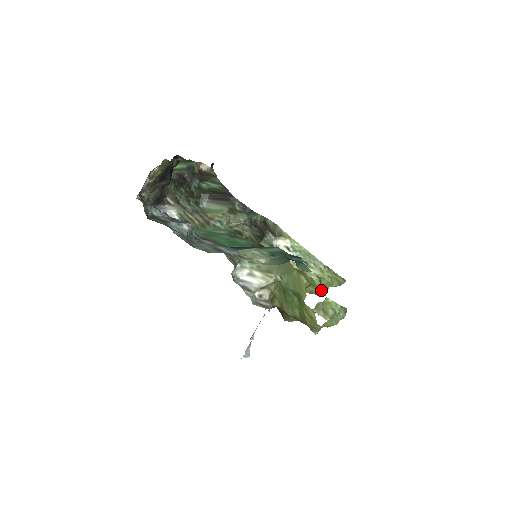
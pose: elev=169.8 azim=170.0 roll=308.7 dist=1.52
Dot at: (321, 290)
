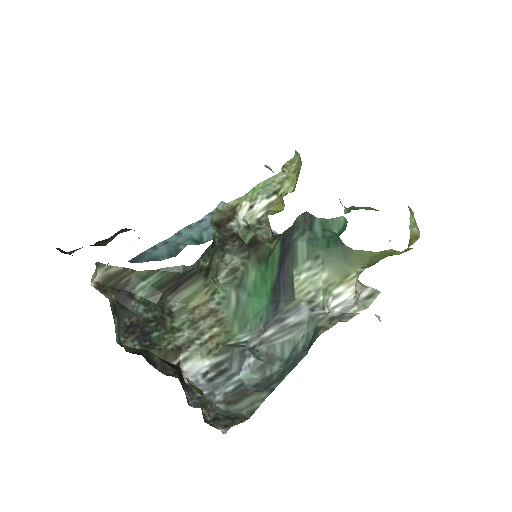
Dot at: occluded
